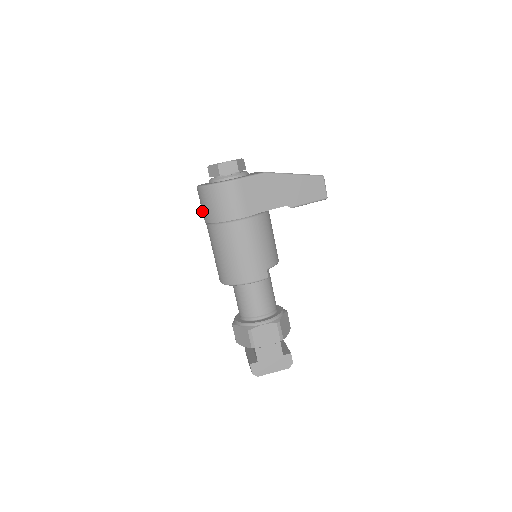
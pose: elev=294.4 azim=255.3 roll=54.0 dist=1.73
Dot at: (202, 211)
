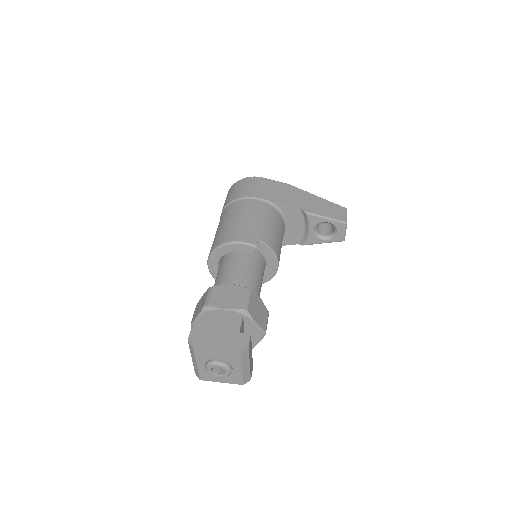
Dot at: occluded
